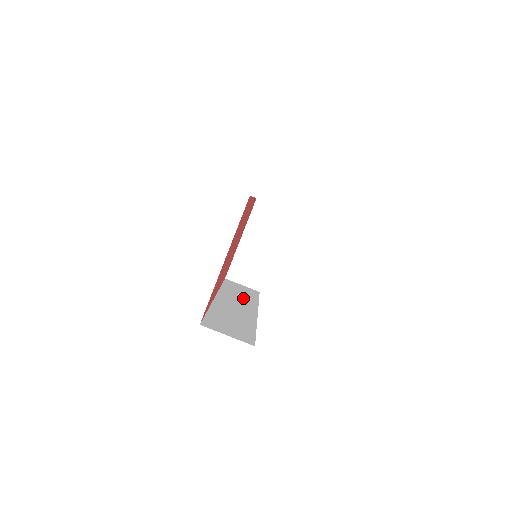
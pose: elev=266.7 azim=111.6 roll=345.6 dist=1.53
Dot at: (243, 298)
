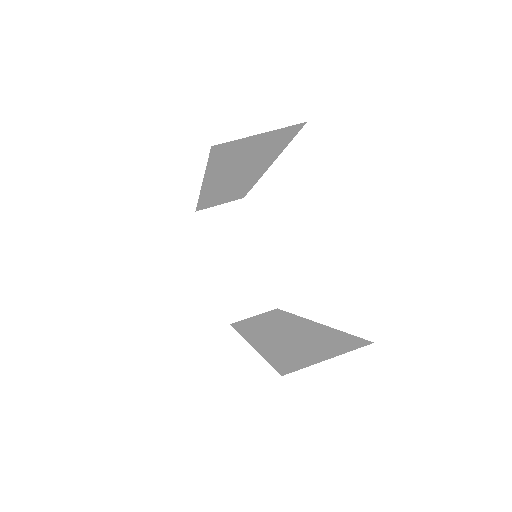
Dot at: (274, 322)
